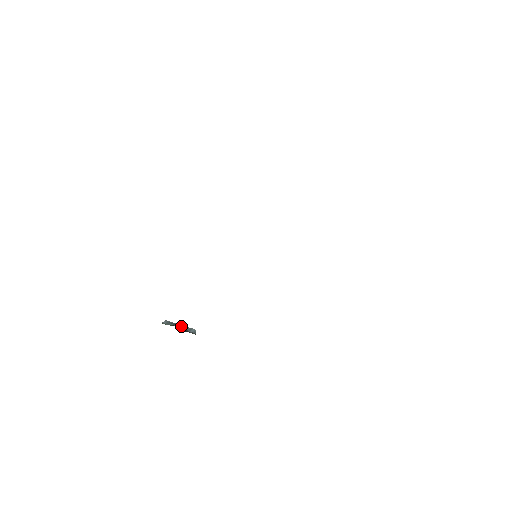
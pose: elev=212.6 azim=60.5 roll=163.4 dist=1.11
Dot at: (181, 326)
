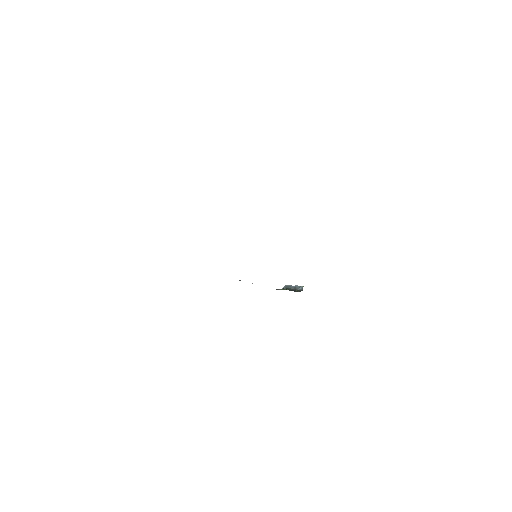
Dot at: (294, 287)
